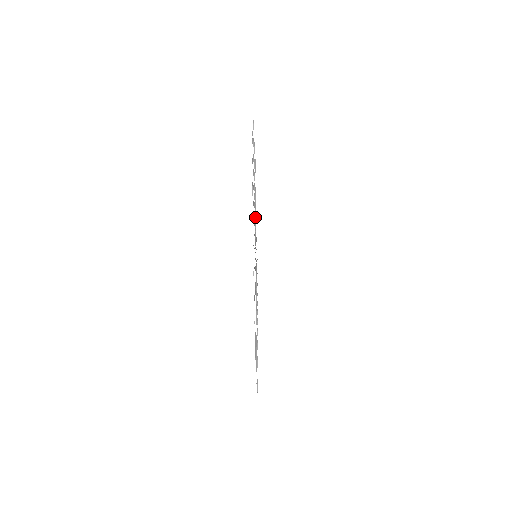
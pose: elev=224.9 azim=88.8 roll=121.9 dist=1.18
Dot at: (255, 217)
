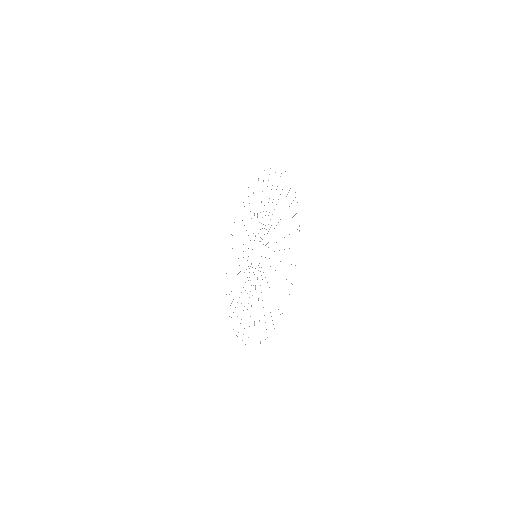
Dot at: occluded
